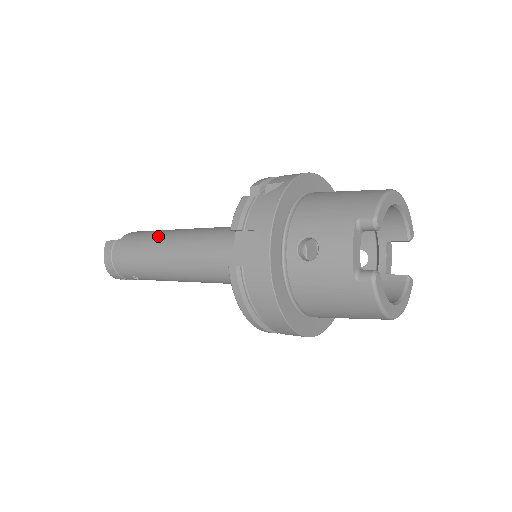
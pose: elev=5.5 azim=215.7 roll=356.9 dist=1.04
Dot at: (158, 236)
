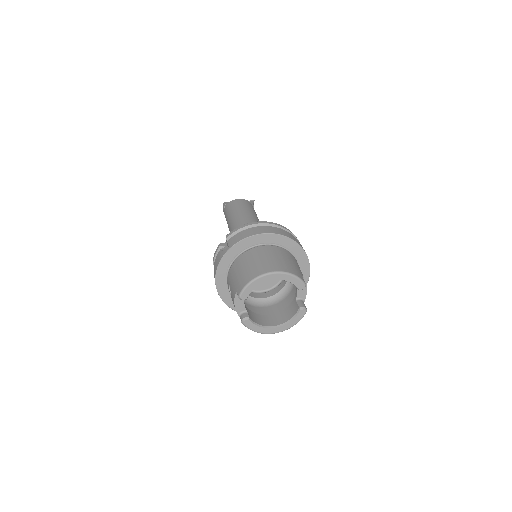
Dot at: (231, 218)
